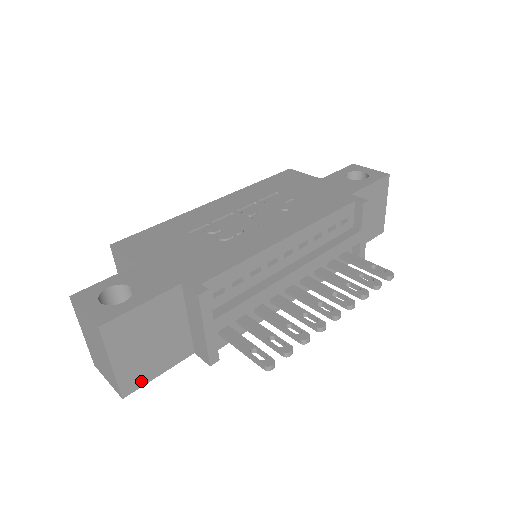
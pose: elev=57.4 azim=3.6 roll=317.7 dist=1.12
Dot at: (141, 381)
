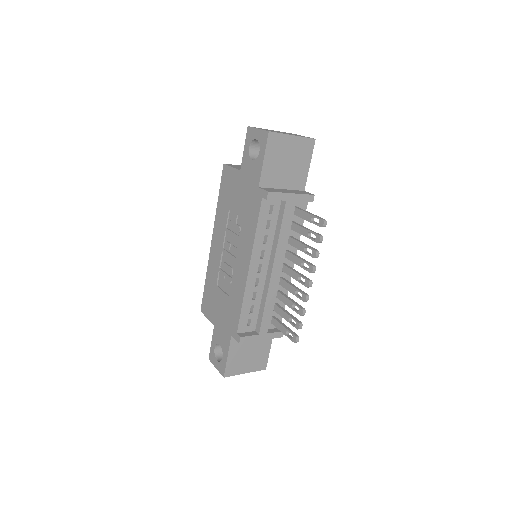
Dot at: (265, 360)
